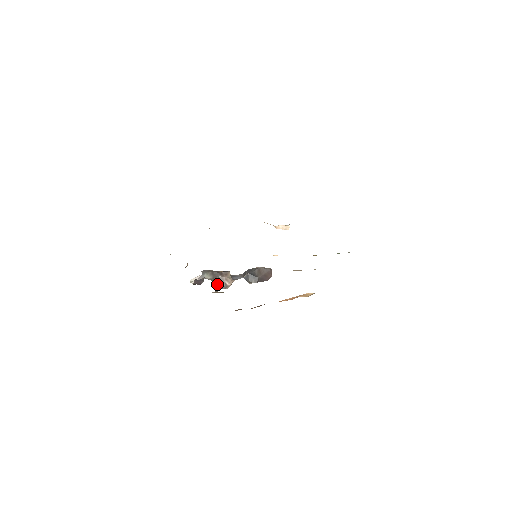
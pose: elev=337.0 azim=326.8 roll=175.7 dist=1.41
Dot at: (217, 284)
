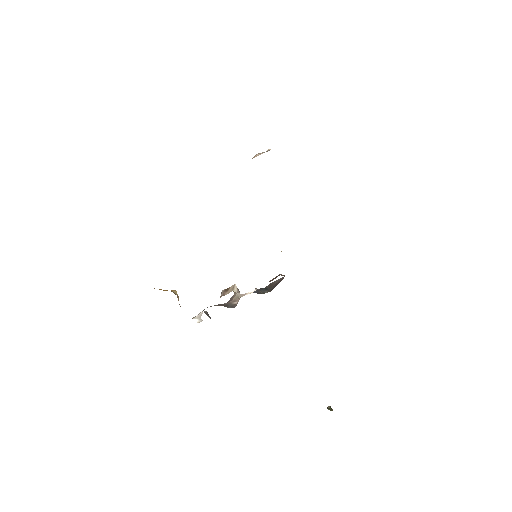
Dot at: occluded
